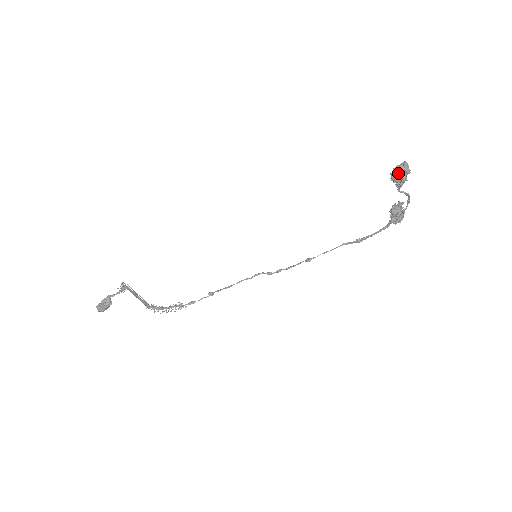
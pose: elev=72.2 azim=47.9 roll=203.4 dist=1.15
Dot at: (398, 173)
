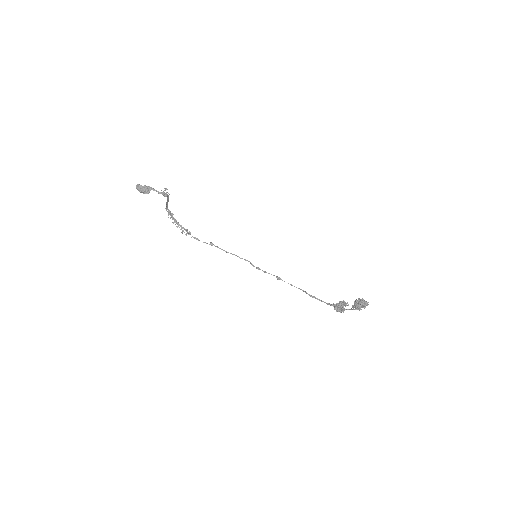
Dot at: (360, 304)
